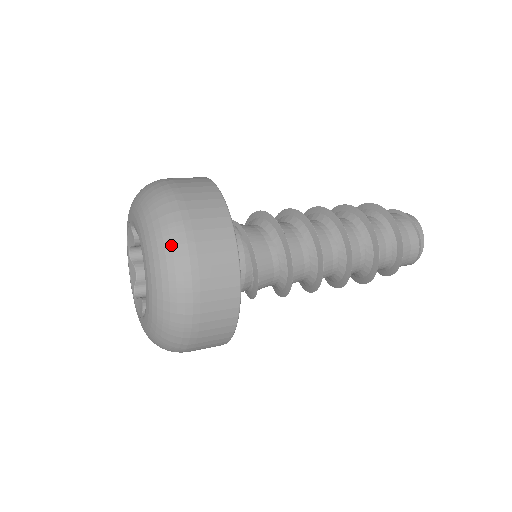
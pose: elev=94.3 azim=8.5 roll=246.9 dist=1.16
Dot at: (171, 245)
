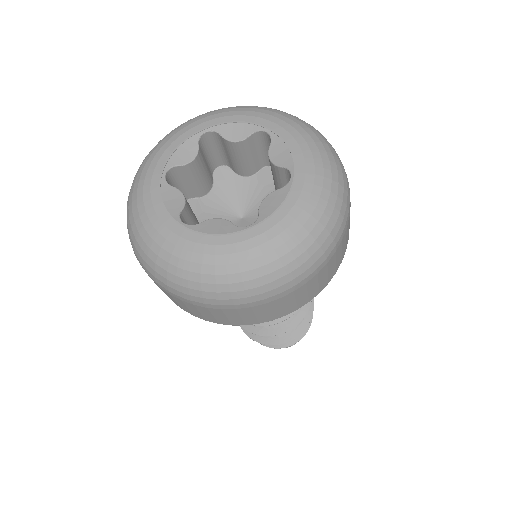
Dot at: occluded
